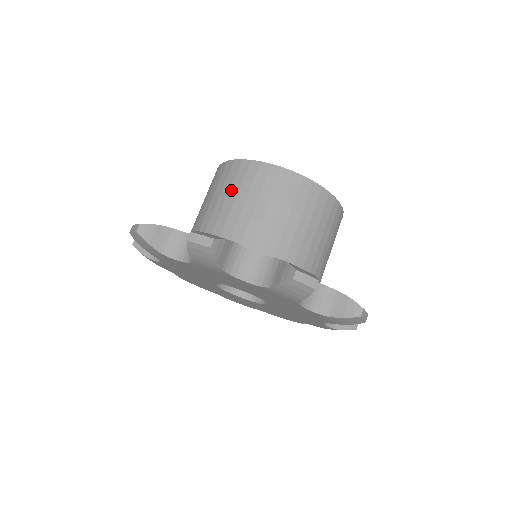
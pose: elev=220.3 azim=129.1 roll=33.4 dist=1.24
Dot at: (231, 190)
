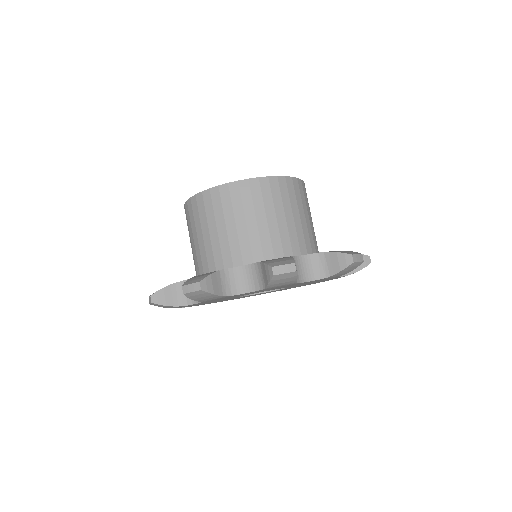
Dot at: (285, 207)
